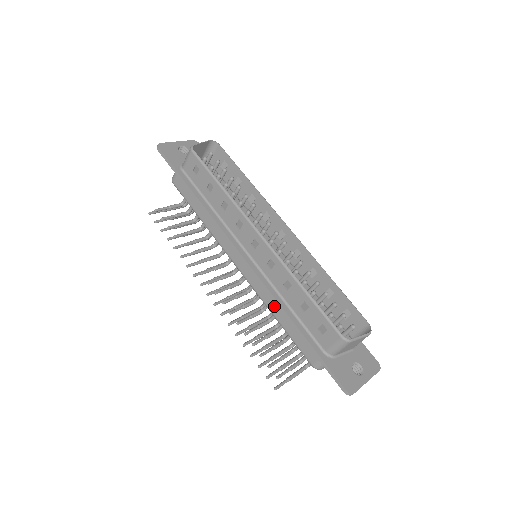
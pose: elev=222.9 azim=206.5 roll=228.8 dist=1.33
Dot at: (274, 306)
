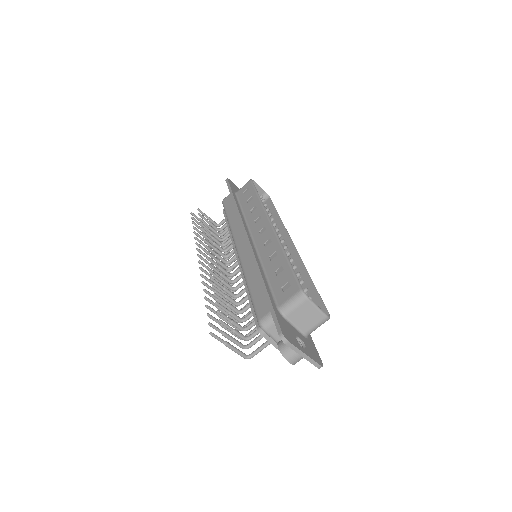
Dot at: (252, 273)
